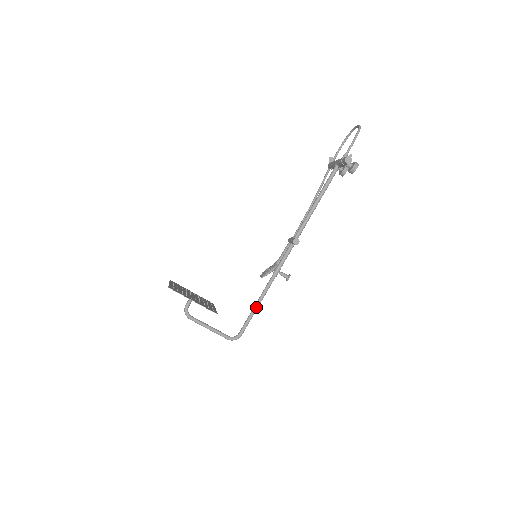
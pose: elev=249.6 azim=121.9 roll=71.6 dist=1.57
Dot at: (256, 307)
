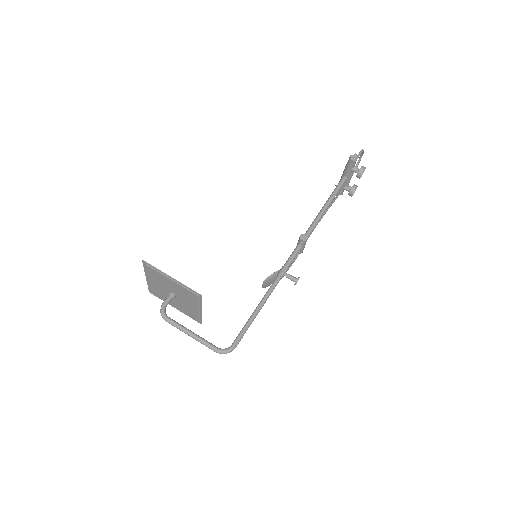
Dot at: (256, 311)
